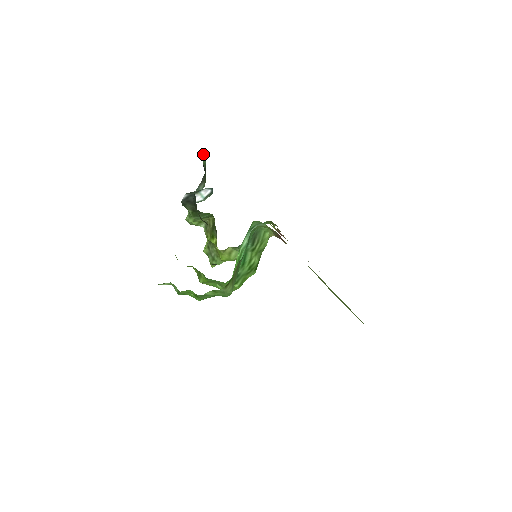
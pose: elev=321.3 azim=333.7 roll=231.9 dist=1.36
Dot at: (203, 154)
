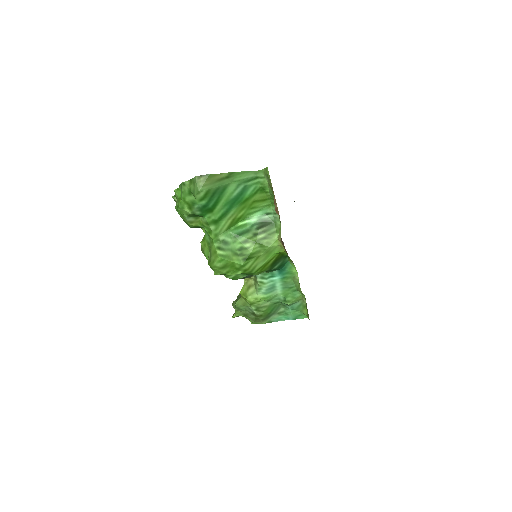
Dot at: occluded
